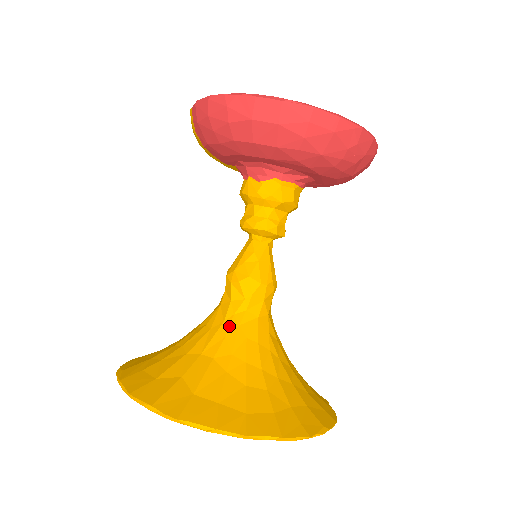
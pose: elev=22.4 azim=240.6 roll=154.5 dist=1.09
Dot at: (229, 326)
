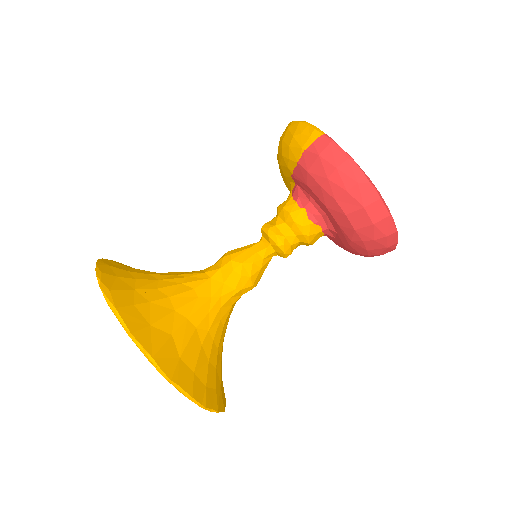
Dot at: (214, 305)
